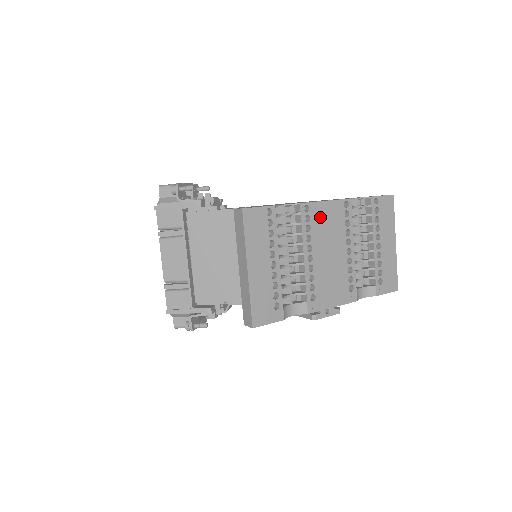
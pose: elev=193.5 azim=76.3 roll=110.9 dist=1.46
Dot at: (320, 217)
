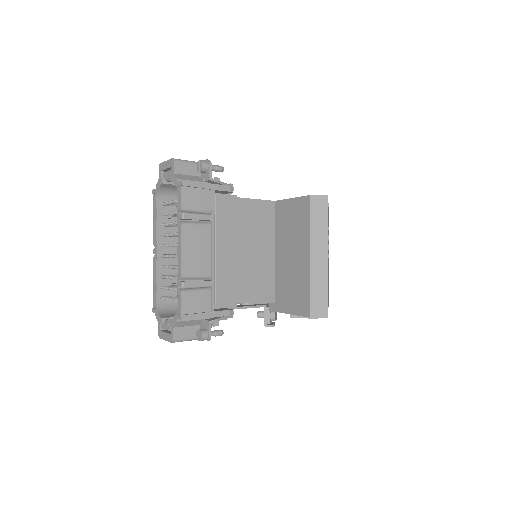
Dot at: occluded
